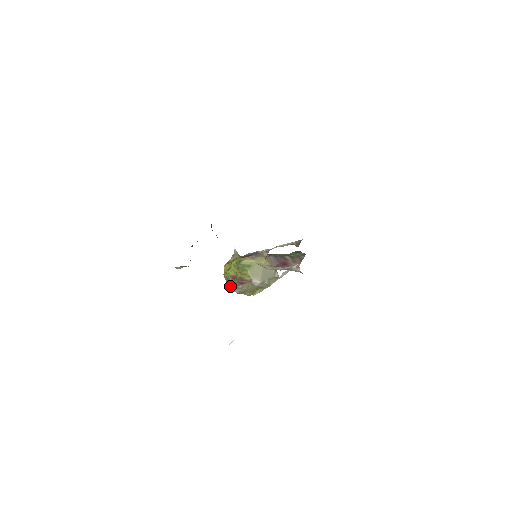
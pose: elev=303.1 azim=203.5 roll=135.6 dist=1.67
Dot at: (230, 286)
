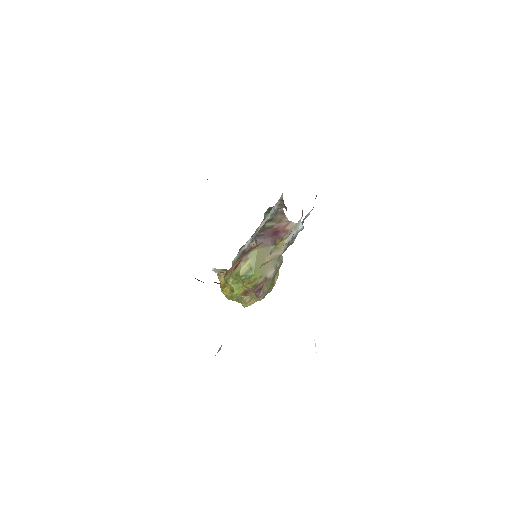
Dot at: (250, 302)
